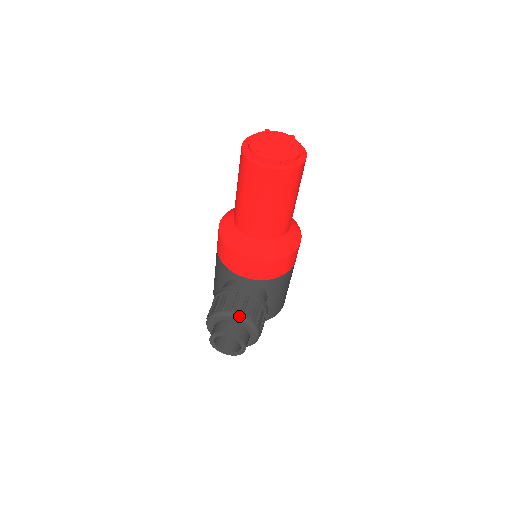
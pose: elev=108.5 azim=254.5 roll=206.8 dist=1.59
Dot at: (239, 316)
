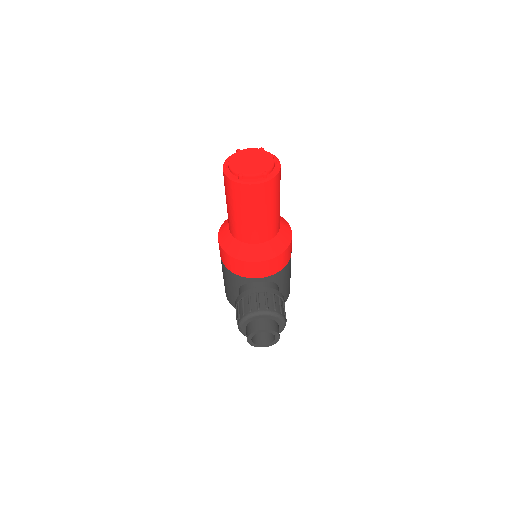
Dot at: (266, 312)
